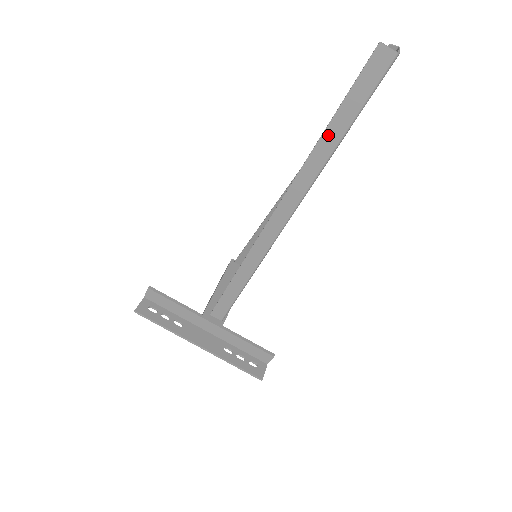
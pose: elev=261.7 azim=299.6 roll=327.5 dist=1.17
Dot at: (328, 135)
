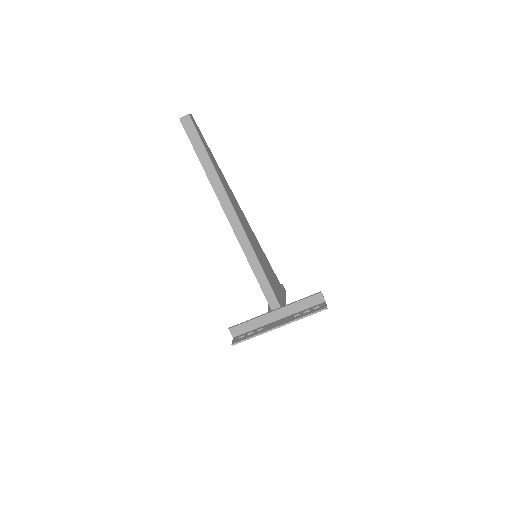
Dot at: (205, 165)
